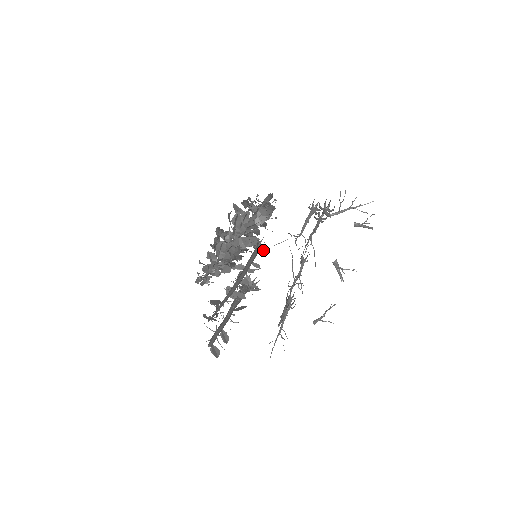
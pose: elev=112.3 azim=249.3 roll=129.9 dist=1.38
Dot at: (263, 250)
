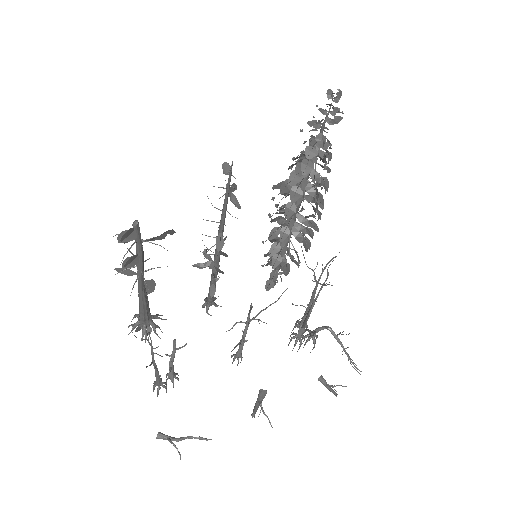
Dot at: occluded
